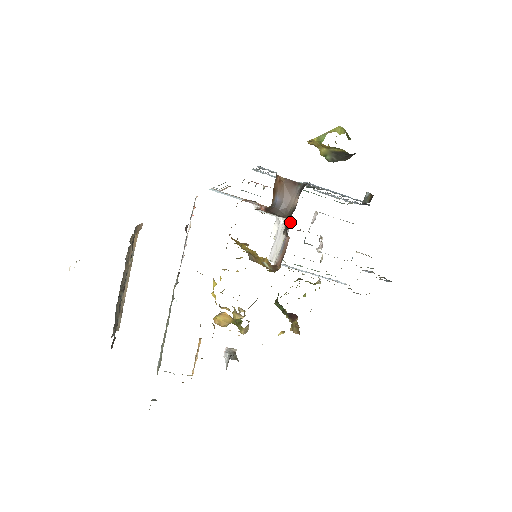
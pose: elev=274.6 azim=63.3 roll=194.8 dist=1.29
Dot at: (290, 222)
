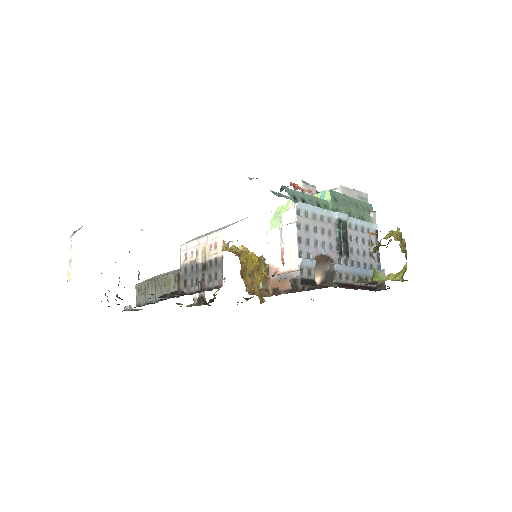
Dot at: (300, 288)
